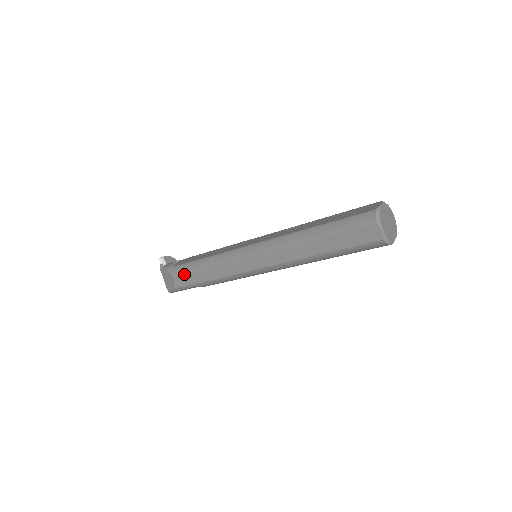
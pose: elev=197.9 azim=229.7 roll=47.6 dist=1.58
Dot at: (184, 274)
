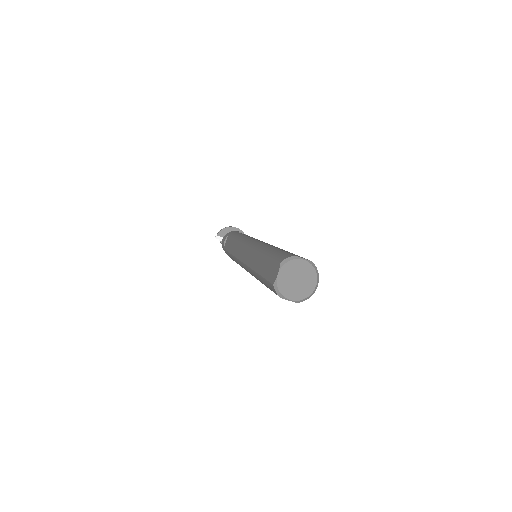
Dot at: occluded
